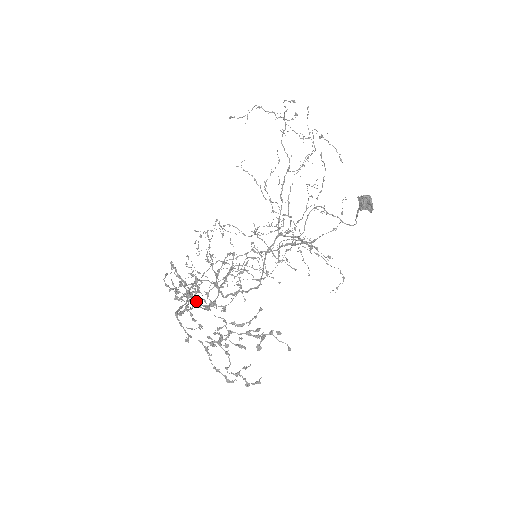
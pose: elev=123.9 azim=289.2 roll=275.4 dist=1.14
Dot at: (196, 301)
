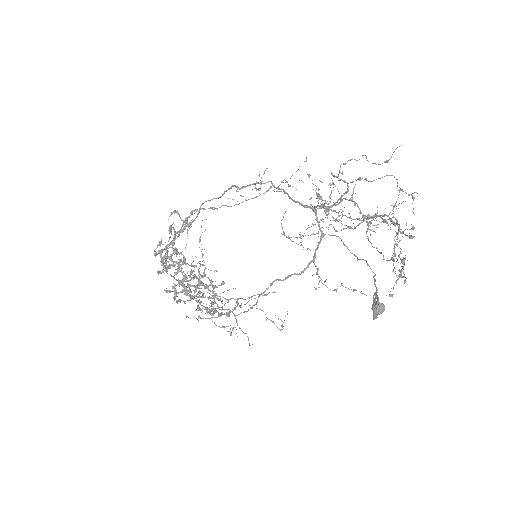
Dot at: (172, 291)
